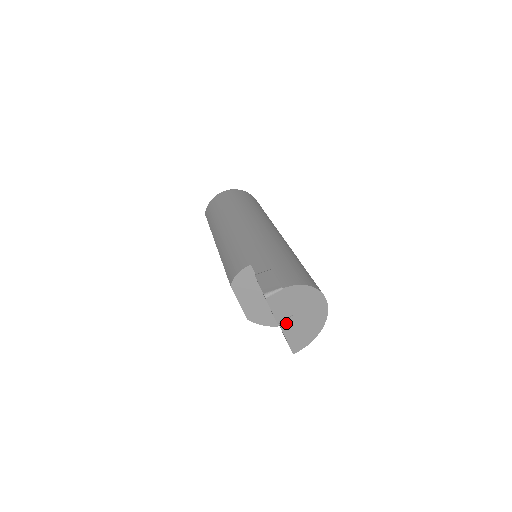
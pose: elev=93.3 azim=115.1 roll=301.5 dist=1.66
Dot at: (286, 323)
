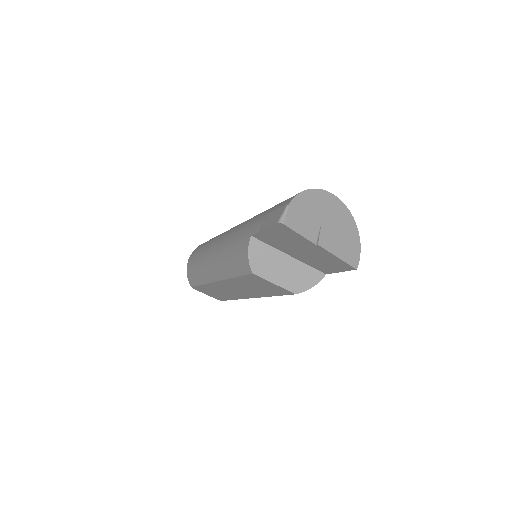
Dot at: (322, 240)
